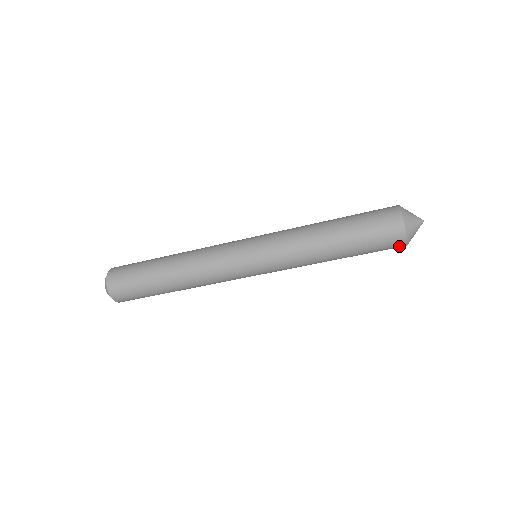
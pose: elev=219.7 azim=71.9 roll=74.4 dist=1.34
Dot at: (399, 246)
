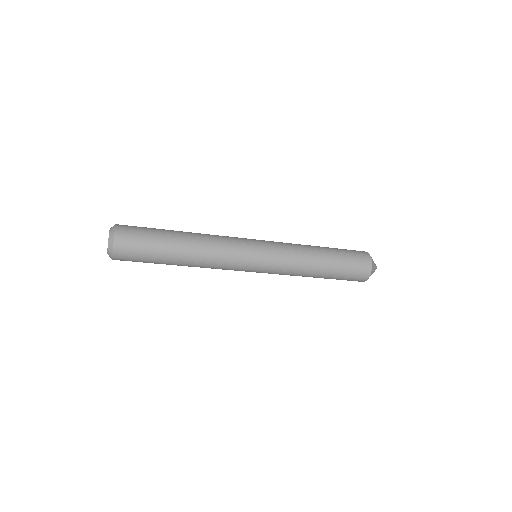
Dot at: occluded
